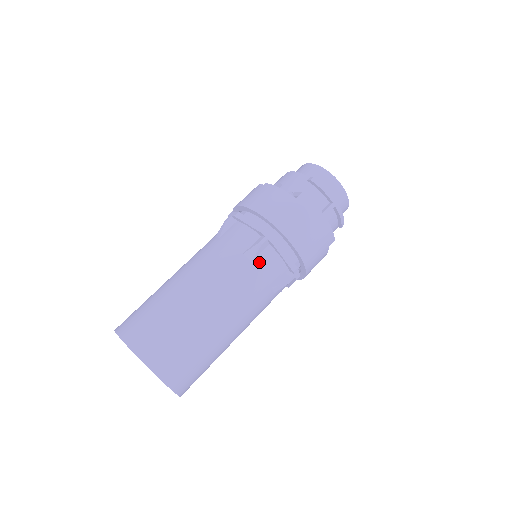
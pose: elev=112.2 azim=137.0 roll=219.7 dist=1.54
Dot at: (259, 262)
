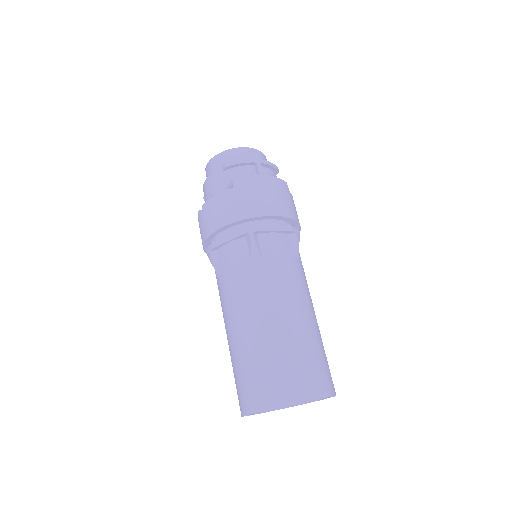
Dot at: (267, 252)
